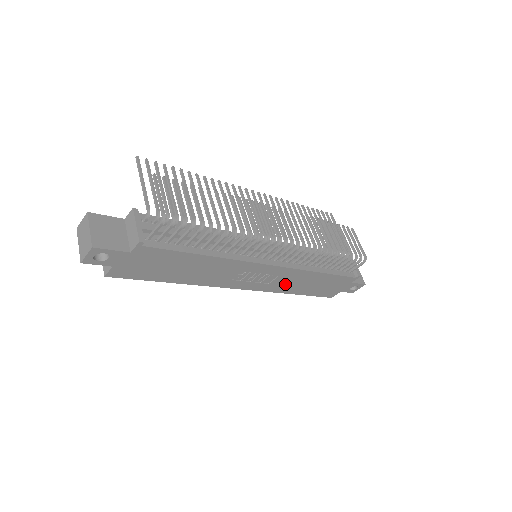
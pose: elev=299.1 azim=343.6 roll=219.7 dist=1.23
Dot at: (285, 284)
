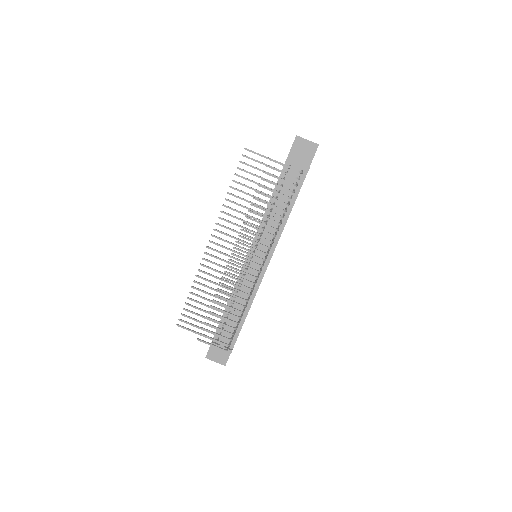
Dot at: occluded
